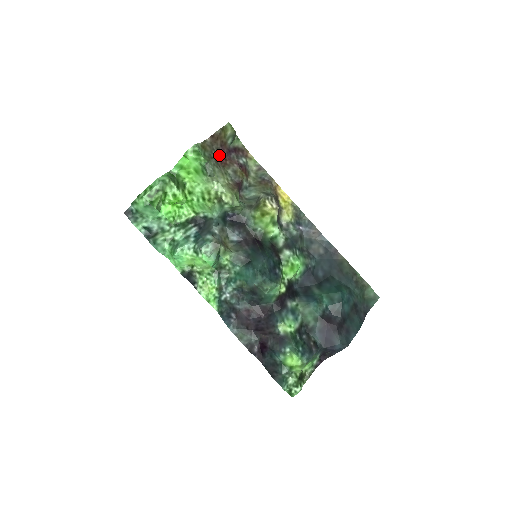
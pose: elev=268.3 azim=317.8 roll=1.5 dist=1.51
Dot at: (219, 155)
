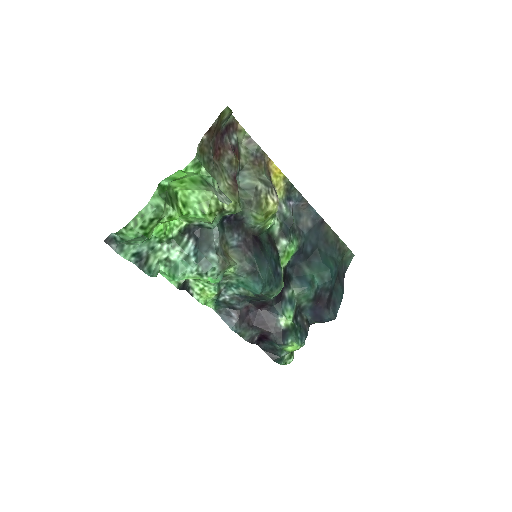
Dot at: (214, 148)
